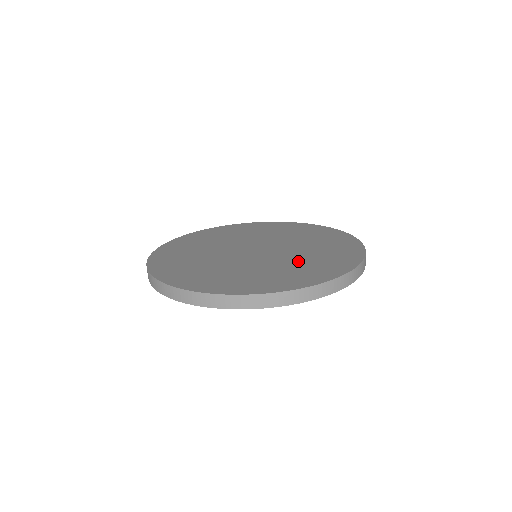
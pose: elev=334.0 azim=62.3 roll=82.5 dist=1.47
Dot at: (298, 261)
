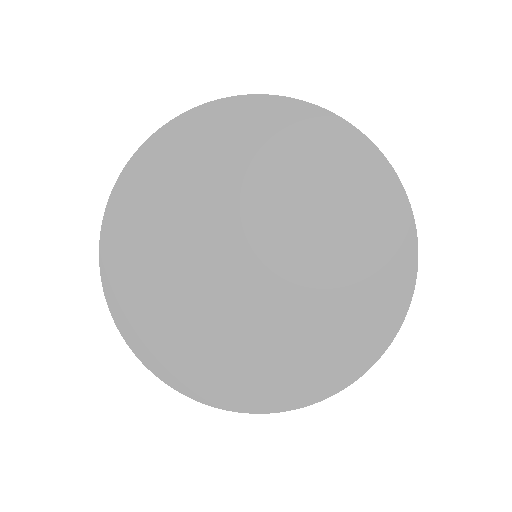
Dot at: (264, 339)
